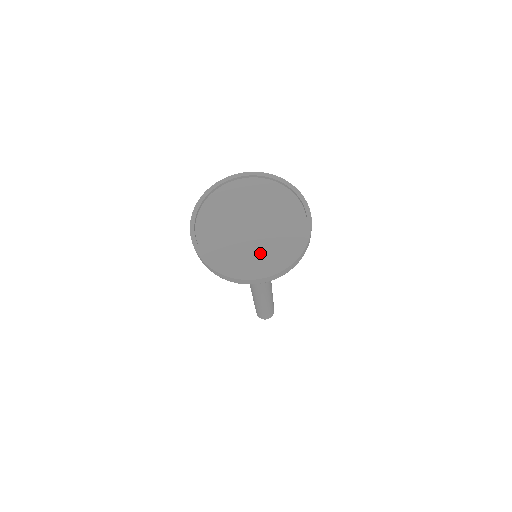
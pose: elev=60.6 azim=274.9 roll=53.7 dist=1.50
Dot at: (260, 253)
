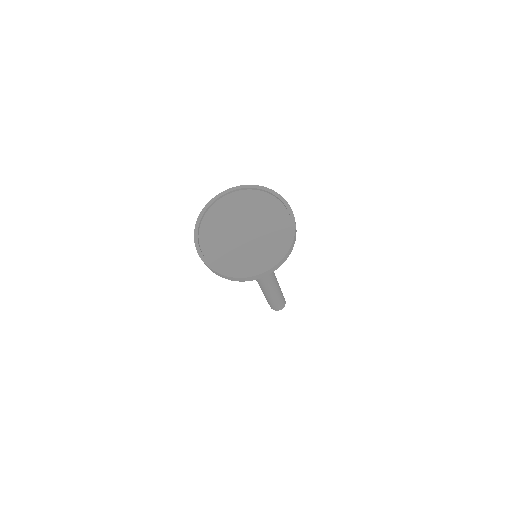
Dot at: (253, 254)
